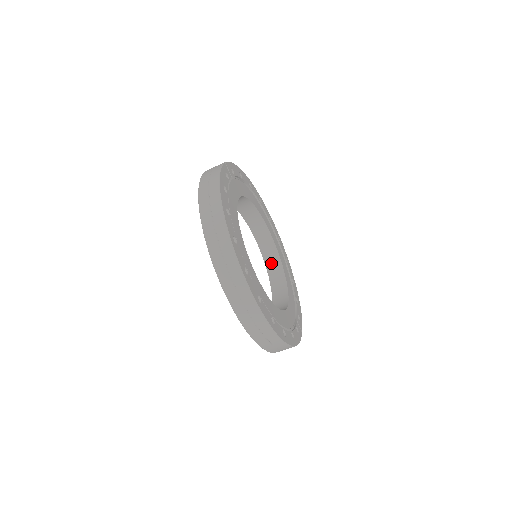
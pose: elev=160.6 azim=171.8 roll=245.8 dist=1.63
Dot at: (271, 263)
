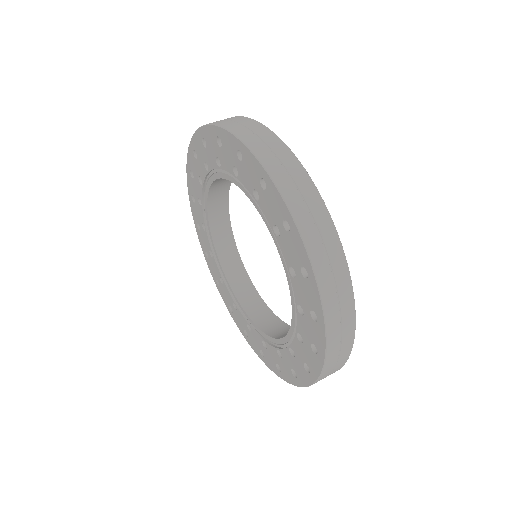
Dot at: (243, 294)
